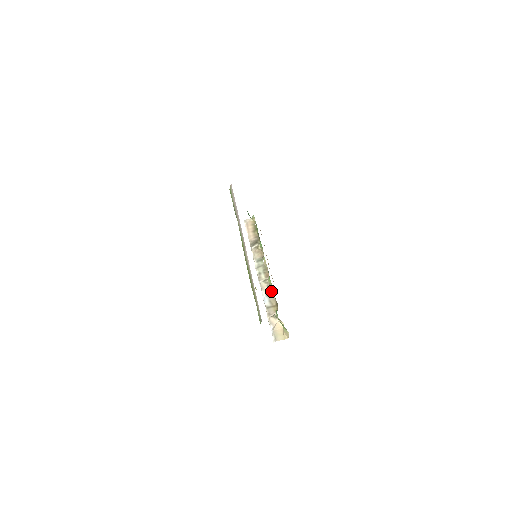
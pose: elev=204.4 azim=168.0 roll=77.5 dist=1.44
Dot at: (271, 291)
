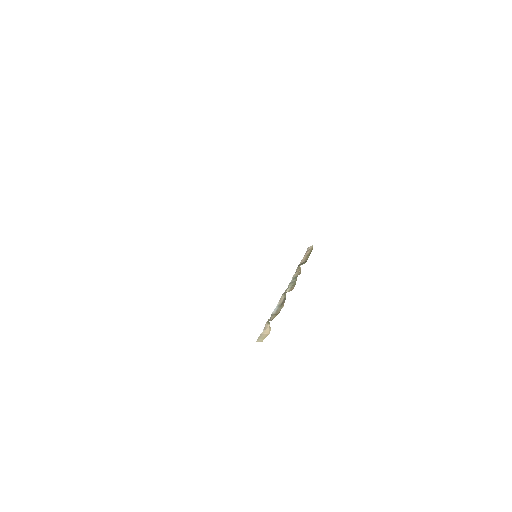
Dot at: (284, 302)
